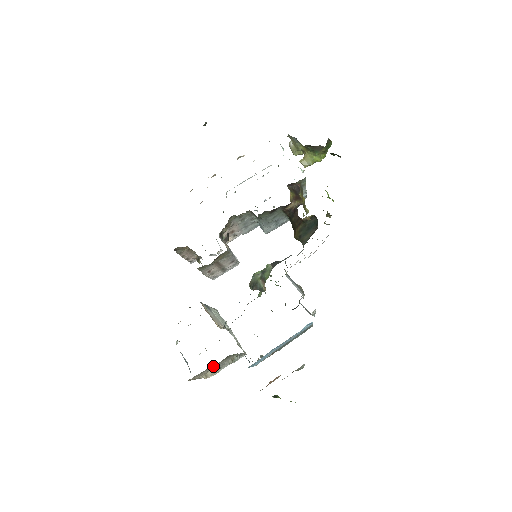
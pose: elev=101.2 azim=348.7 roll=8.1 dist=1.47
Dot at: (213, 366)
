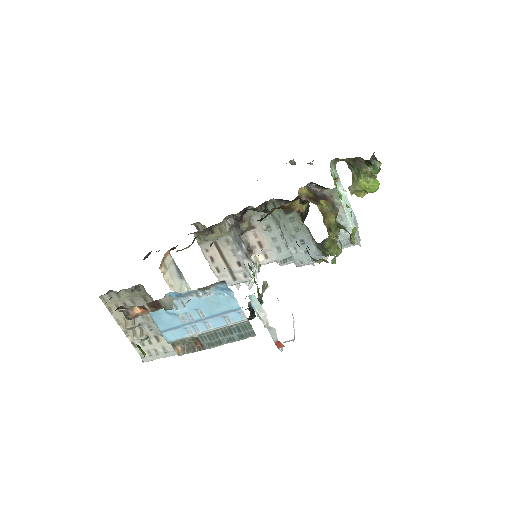
Dot at: (127, 298)
